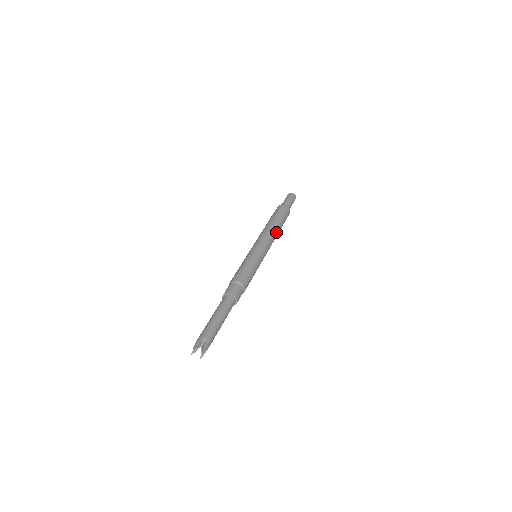
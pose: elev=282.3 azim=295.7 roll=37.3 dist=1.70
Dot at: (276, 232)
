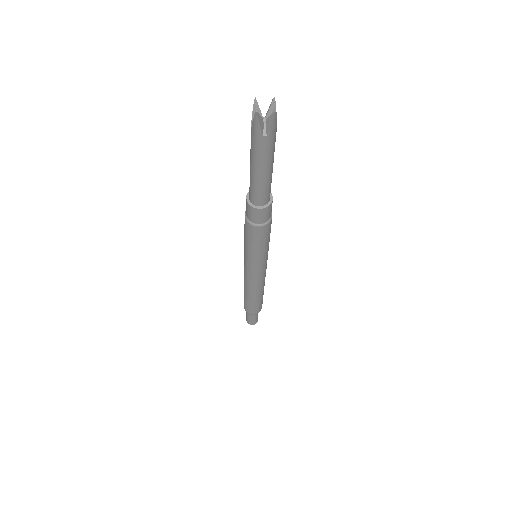
Dot at: occluded
